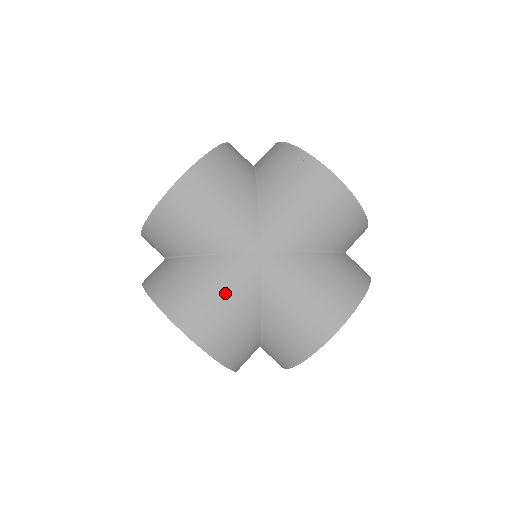
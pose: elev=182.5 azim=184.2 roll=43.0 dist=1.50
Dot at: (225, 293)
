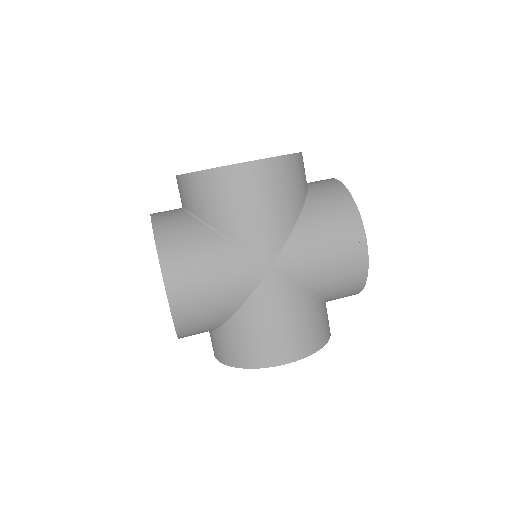
Dot at: (221, 279)
